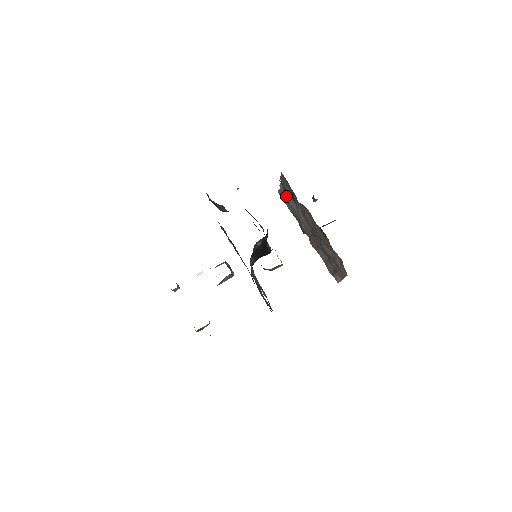
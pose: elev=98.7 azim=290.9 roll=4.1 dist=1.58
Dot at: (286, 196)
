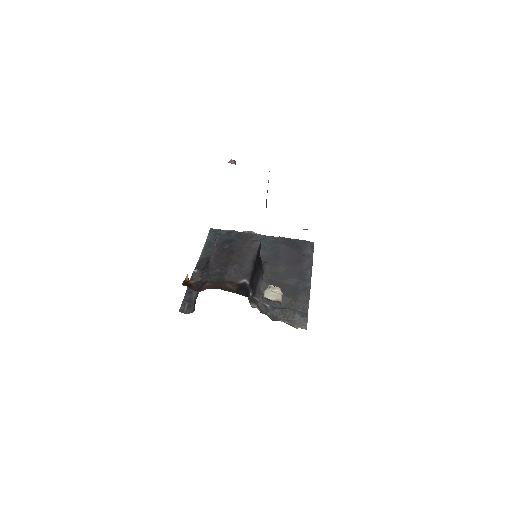
Dot at: occluded
